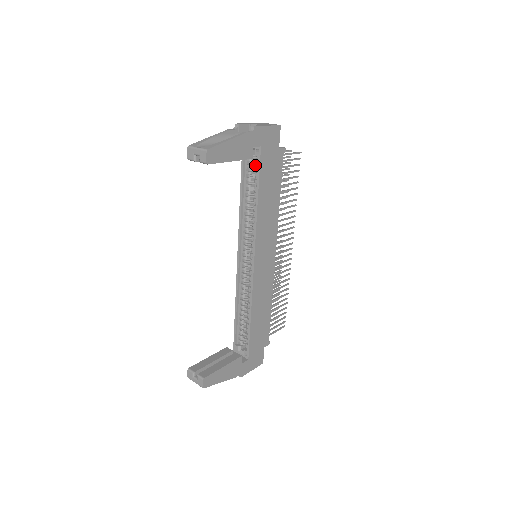
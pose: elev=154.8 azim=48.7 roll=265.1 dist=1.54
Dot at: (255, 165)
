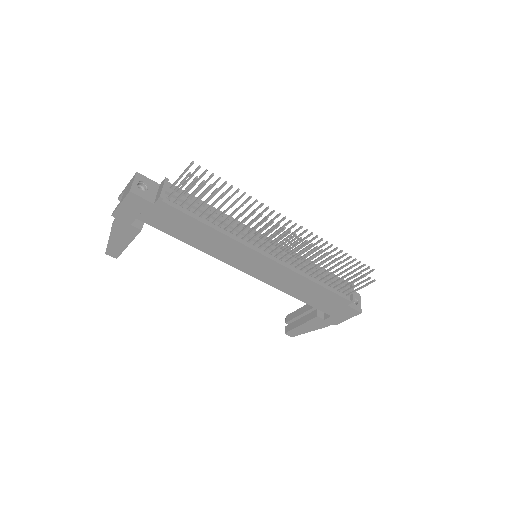
Dot at: occluded
